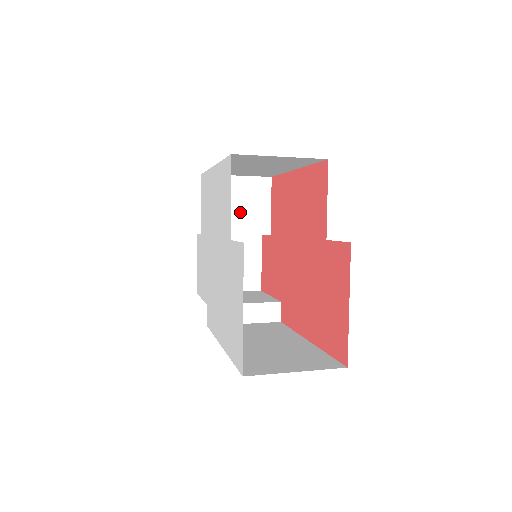
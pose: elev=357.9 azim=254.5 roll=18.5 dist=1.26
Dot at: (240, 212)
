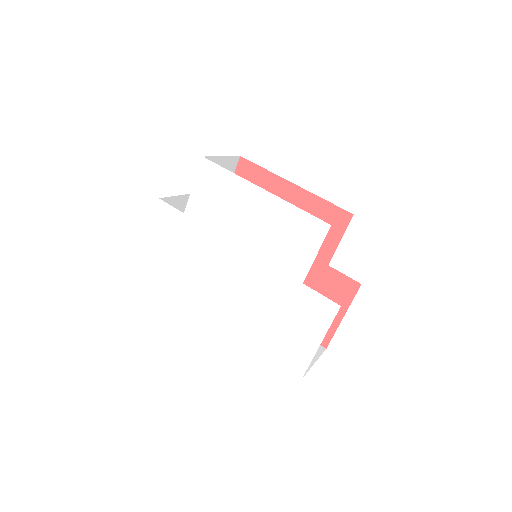
Dot at: occluded
